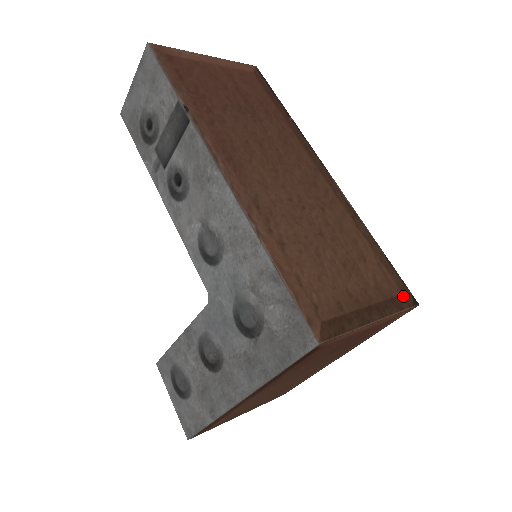
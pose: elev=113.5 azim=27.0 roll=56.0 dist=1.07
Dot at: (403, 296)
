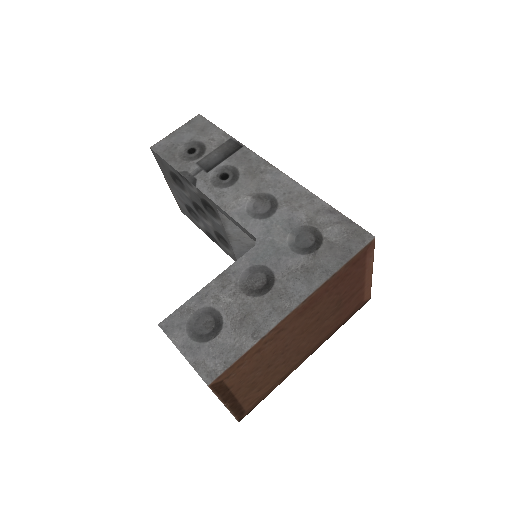
Dot at: occluded
